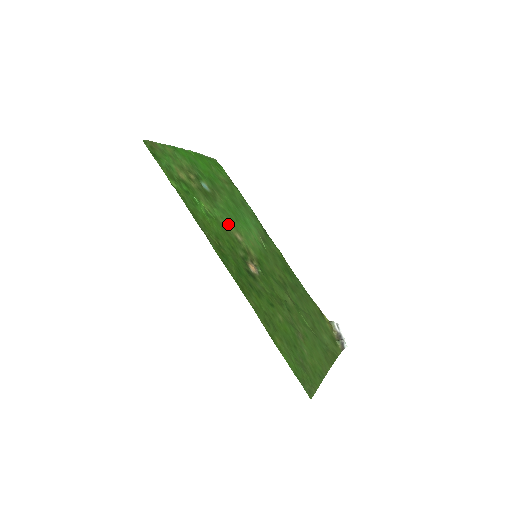
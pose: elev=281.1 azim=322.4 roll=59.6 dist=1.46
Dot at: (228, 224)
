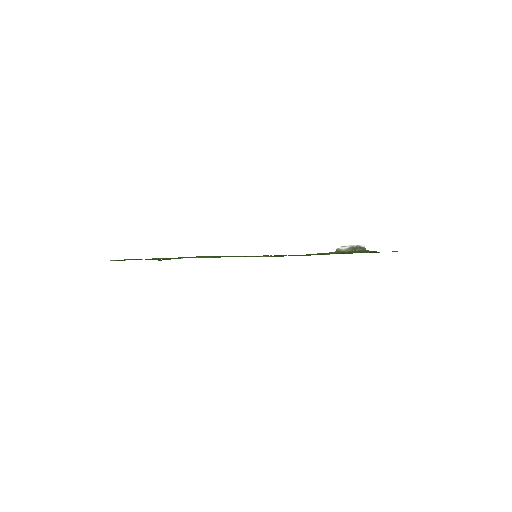
Dot at: occluded
